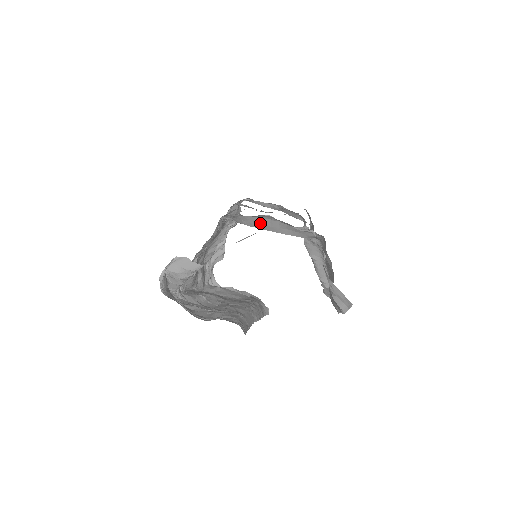
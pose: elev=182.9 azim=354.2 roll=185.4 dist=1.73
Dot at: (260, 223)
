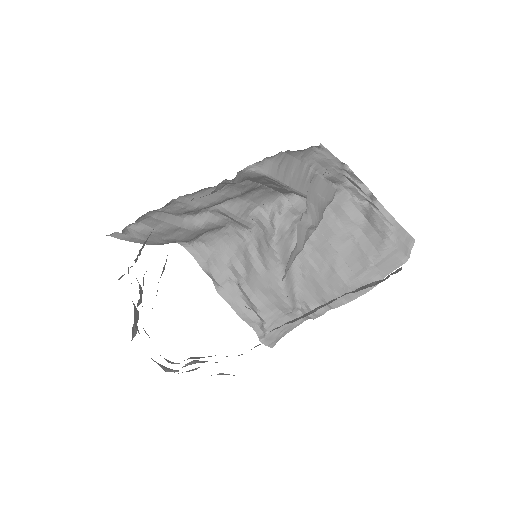
Dot at: (293, 172)
